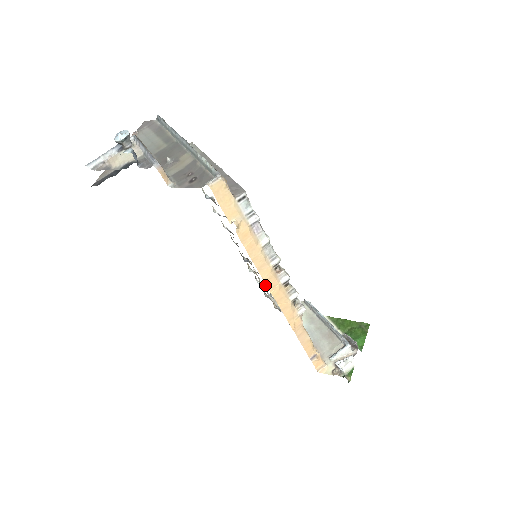
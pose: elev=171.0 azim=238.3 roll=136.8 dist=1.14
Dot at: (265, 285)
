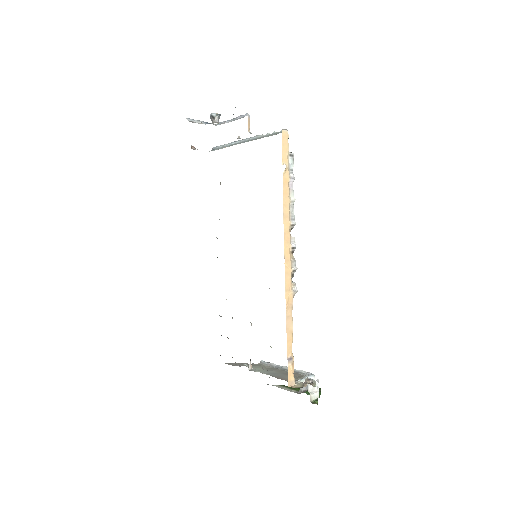
Dot at: occluded
